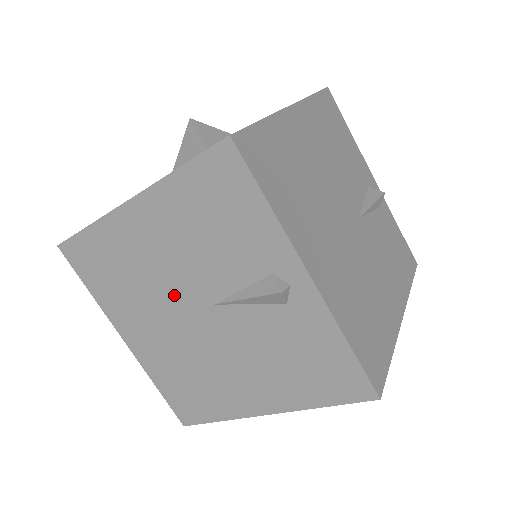
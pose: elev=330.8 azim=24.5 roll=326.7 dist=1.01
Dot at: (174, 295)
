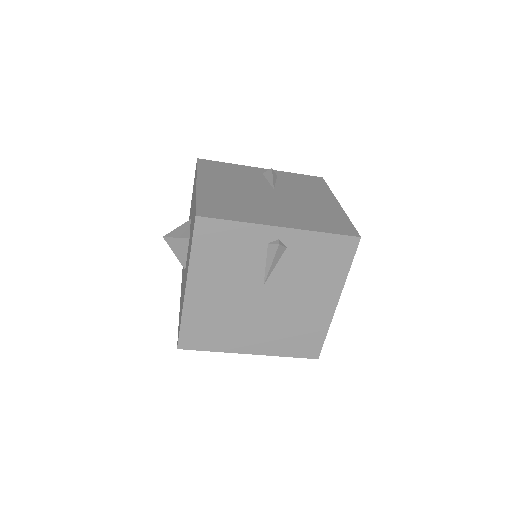
Dot at: (245, 303)
